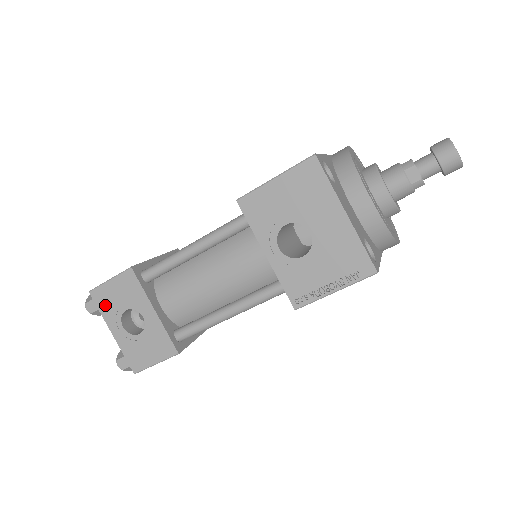
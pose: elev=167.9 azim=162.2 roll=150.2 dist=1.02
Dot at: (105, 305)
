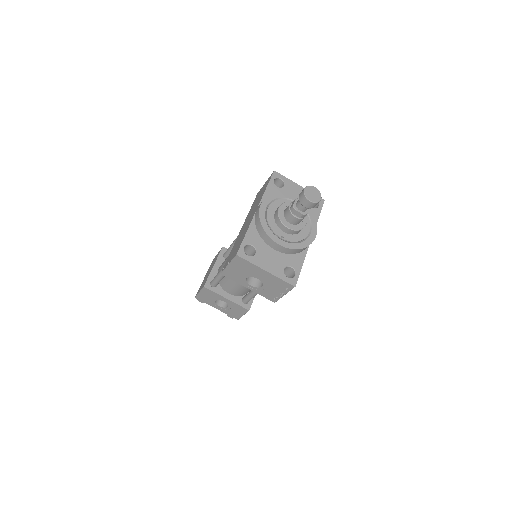
Dot at: (205, 301)
